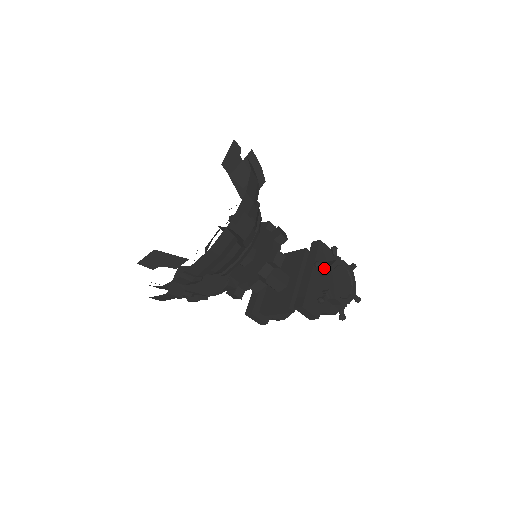
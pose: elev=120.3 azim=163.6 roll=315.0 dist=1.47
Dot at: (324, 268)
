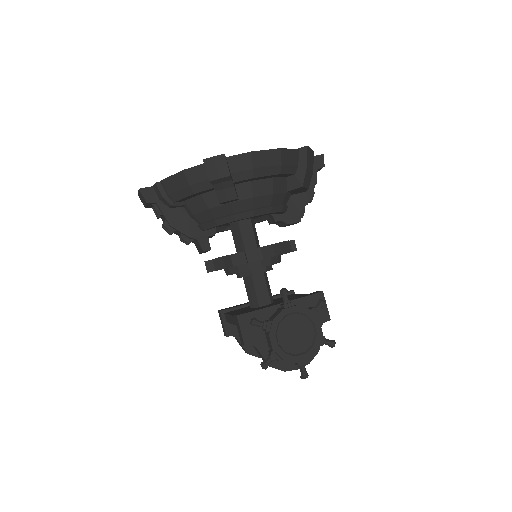
Dot at: (287, 301)
